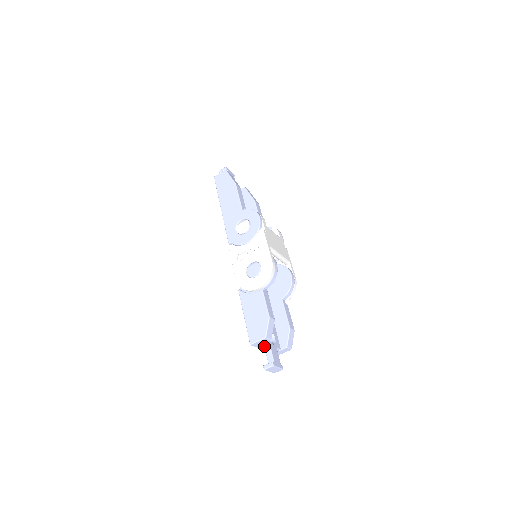
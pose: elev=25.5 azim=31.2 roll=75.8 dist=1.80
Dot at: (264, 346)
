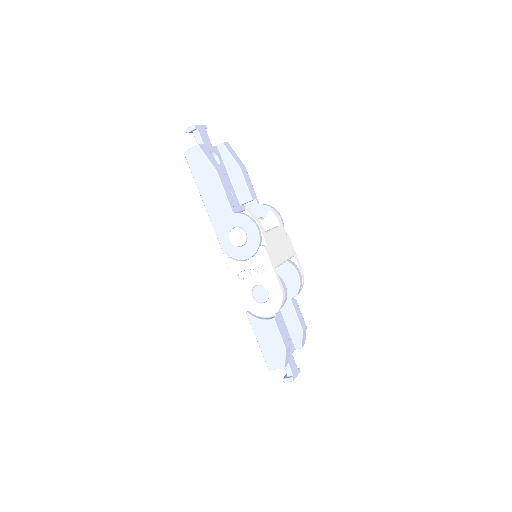
Dot at: occluded
